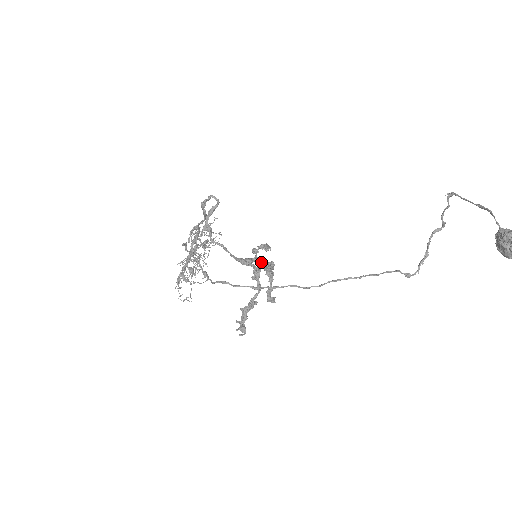
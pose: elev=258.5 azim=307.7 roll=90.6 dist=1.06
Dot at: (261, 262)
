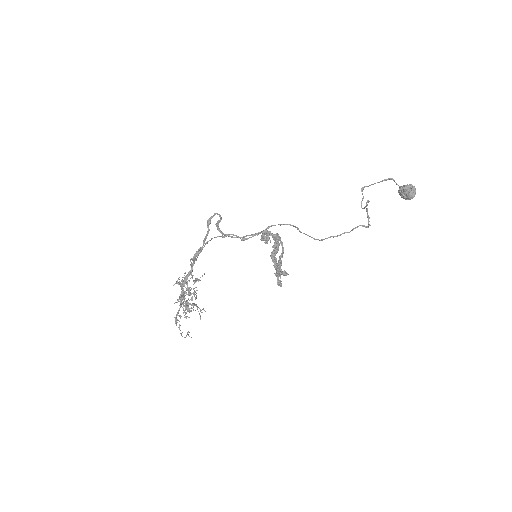
Dot at: occluded
